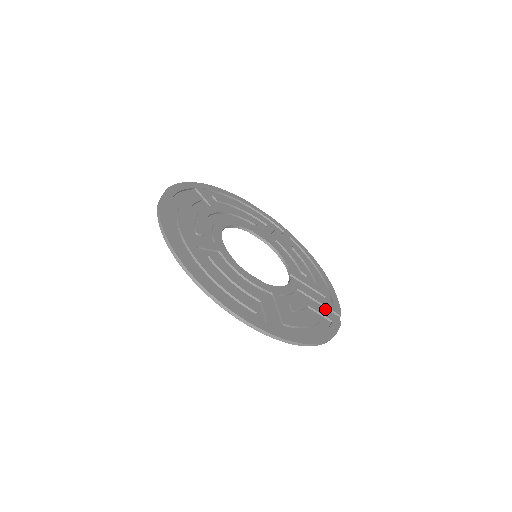
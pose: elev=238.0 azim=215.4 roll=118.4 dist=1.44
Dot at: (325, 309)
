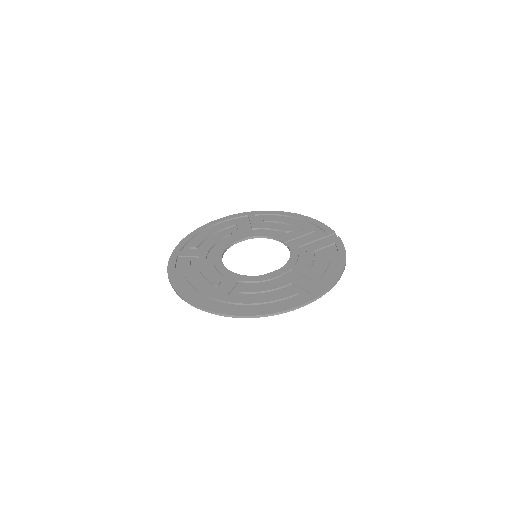
Dot at: (323, 240)
